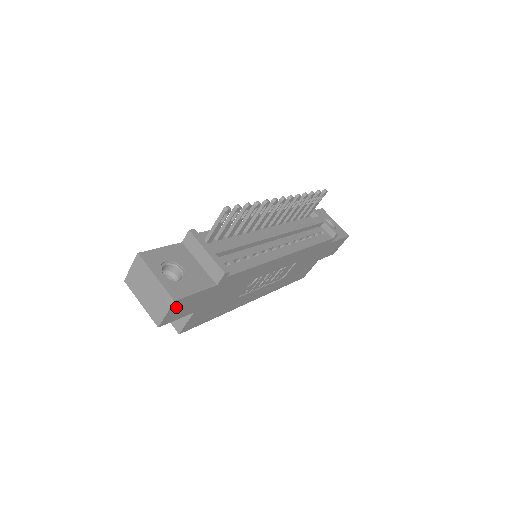
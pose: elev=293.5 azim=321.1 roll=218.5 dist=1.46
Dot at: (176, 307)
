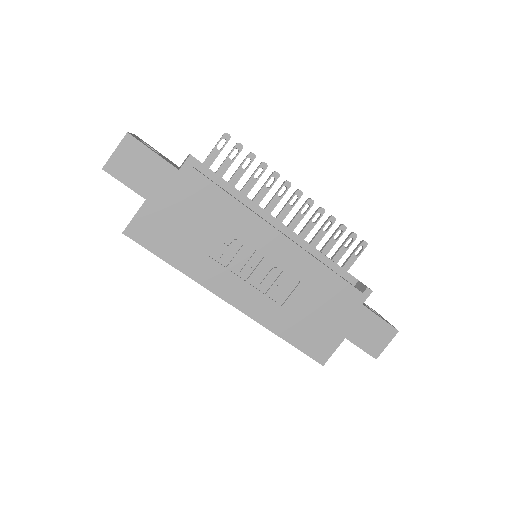
Dot at: (127, 151)
